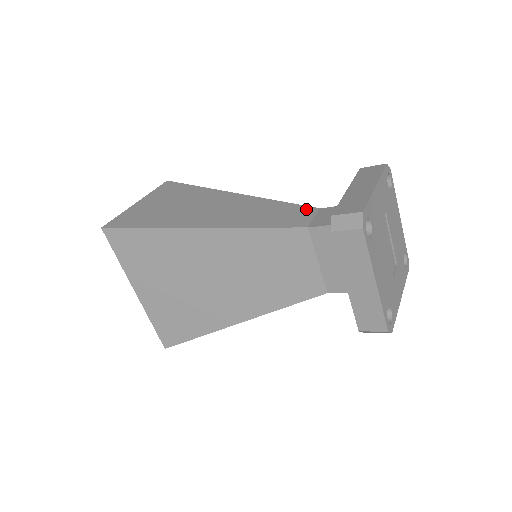
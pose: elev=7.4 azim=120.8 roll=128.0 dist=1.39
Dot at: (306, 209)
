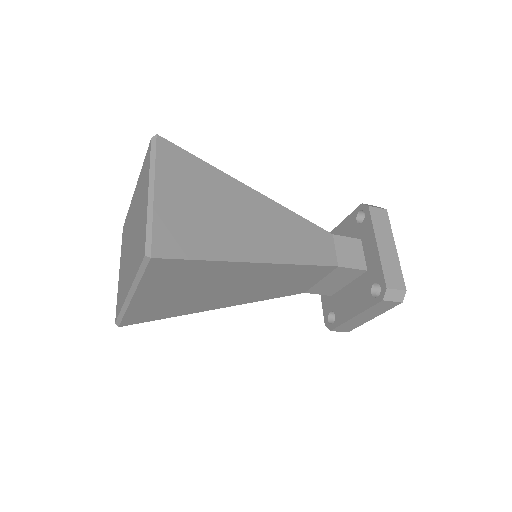
Dot at: (325, 235)
